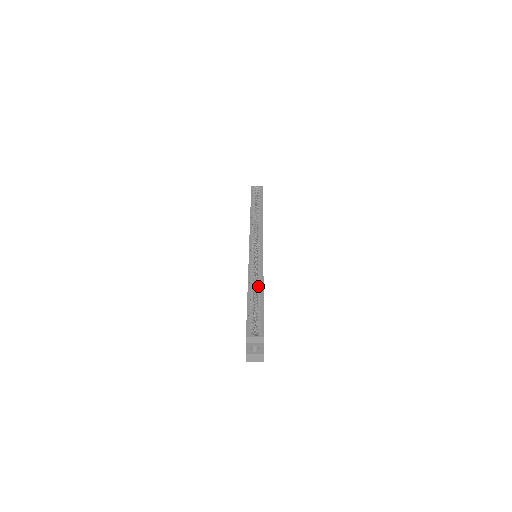
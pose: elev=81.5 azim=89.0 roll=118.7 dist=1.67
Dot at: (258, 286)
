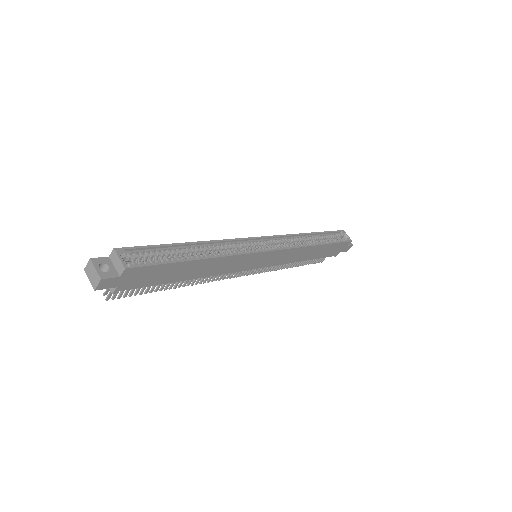
Dot at: (206, 254)
